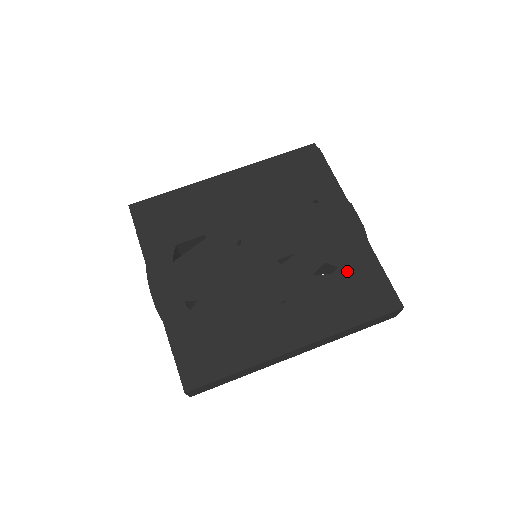
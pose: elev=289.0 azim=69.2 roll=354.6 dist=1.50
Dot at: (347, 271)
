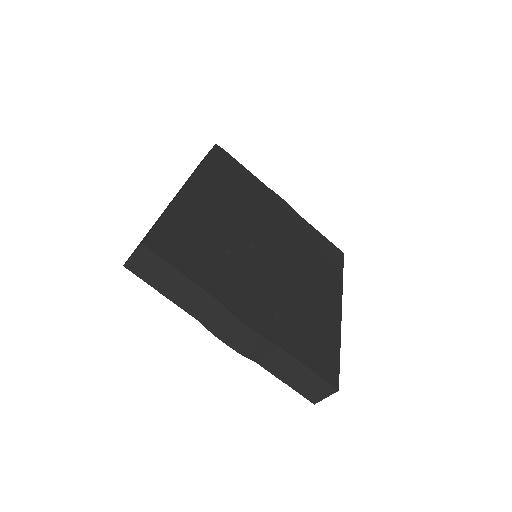
Dot at: (311, 241)
